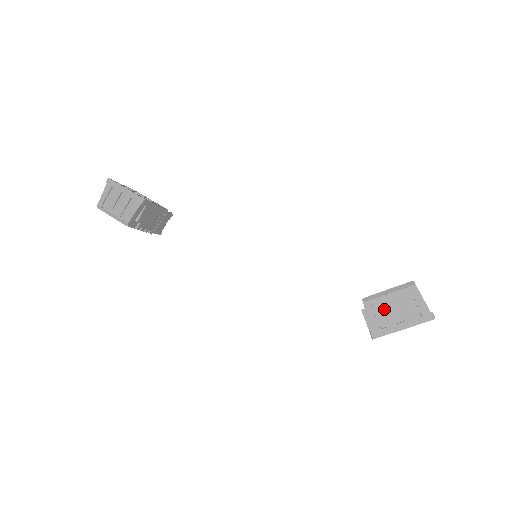
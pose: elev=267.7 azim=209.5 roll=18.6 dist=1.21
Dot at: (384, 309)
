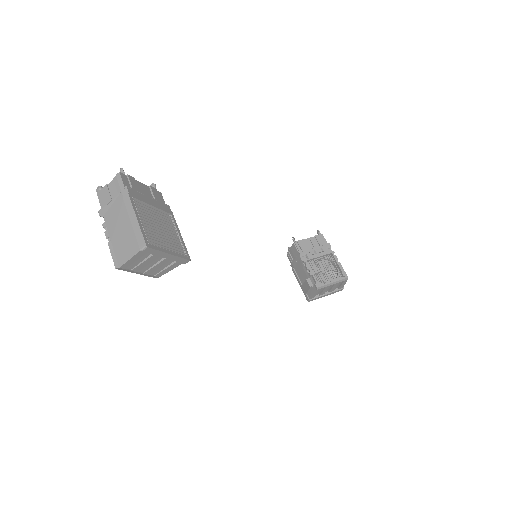
Dot at: (324, 291)
